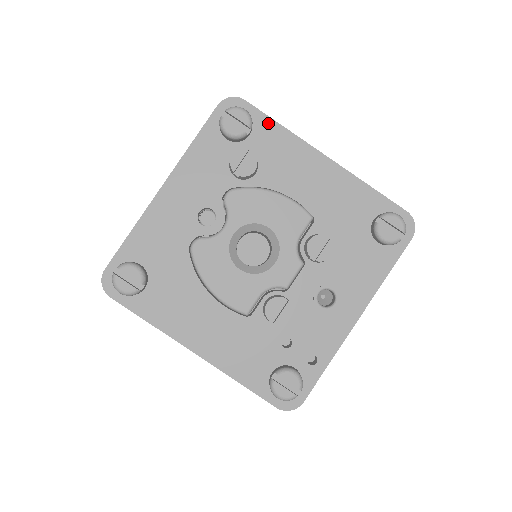
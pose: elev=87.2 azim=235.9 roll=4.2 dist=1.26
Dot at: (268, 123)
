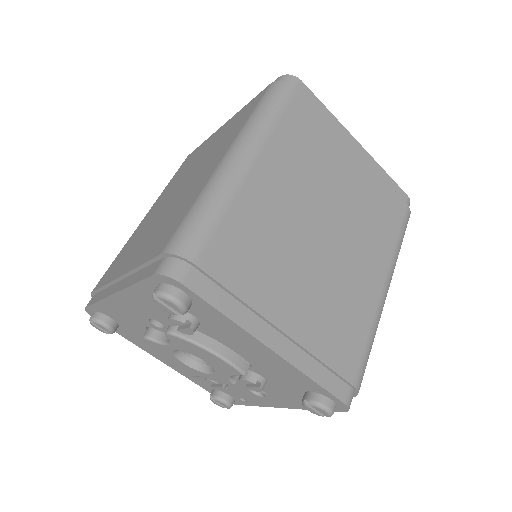
Dot at: (209, 308)
